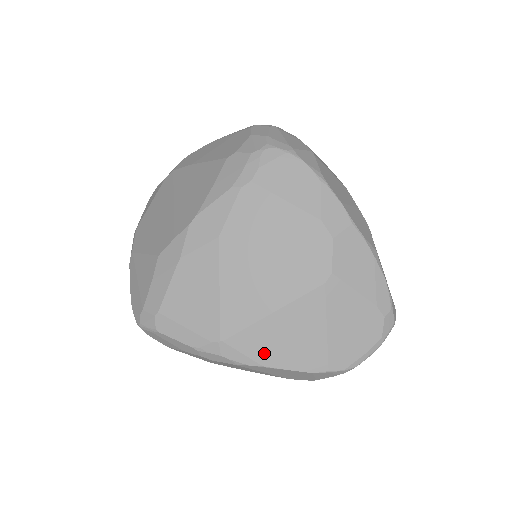
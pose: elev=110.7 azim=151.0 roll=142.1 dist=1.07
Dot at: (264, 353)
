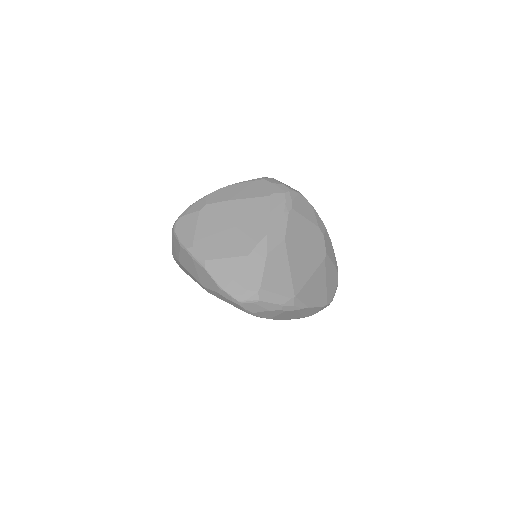
Dot at: (309, 300)
